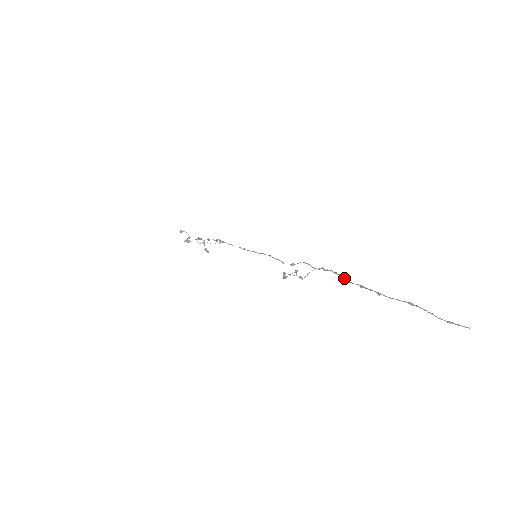
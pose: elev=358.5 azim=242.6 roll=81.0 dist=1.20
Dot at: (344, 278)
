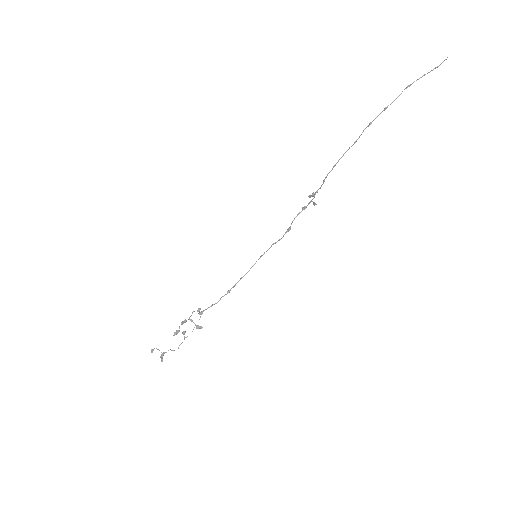
Dot at: (348, 149)
